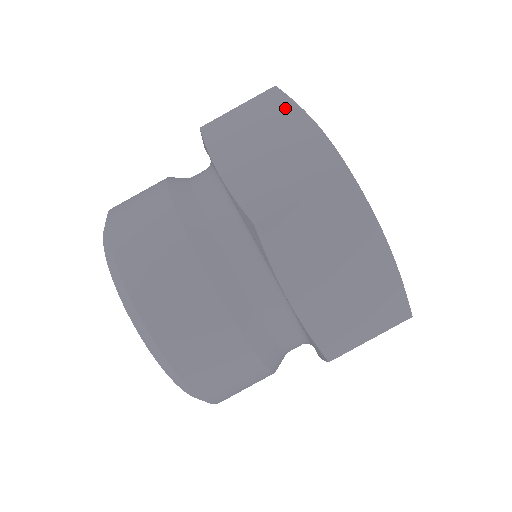
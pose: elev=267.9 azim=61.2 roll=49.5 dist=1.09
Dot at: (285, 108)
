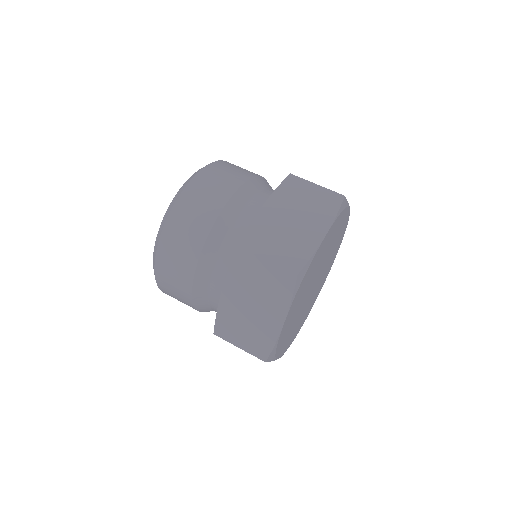
Dot at: occluded
